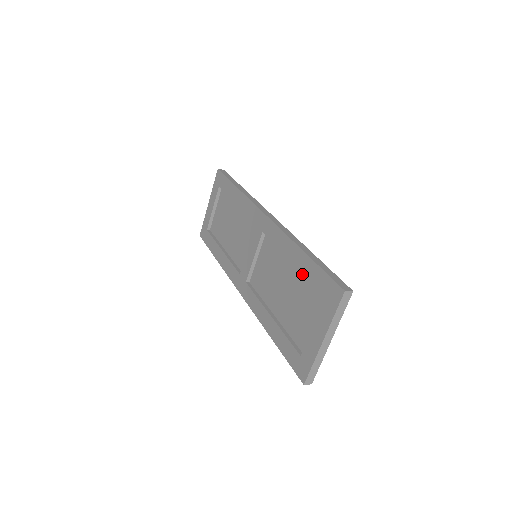
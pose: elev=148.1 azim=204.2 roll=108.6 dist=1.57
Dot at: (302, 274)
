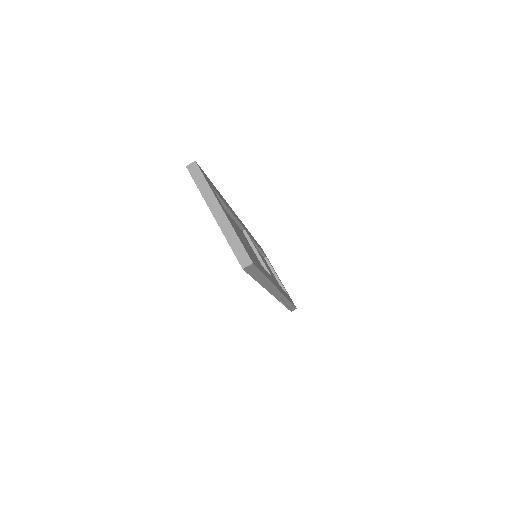
Dot at: occluded
